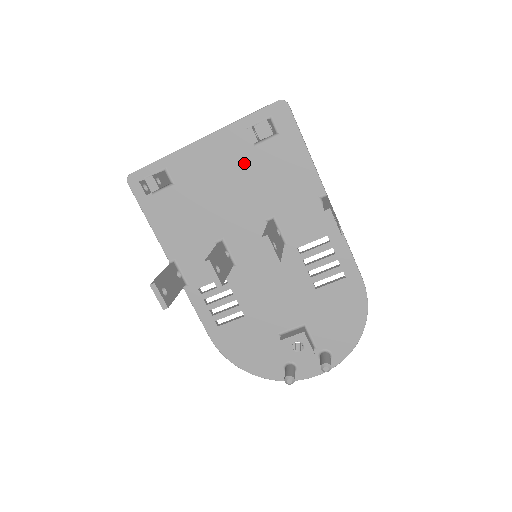
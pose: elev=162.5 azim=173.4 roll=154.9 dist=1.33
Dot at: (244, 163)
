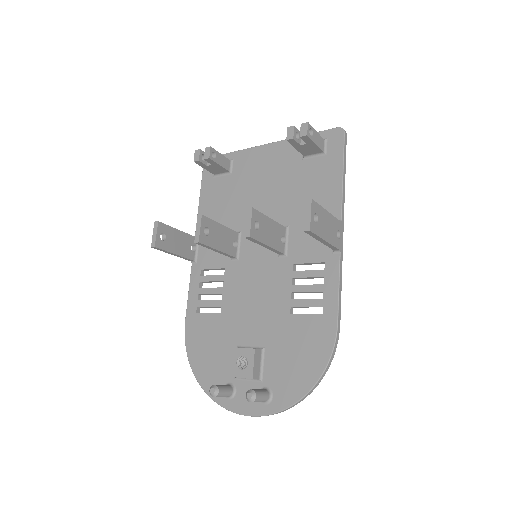
Dot at: (288, 172)
